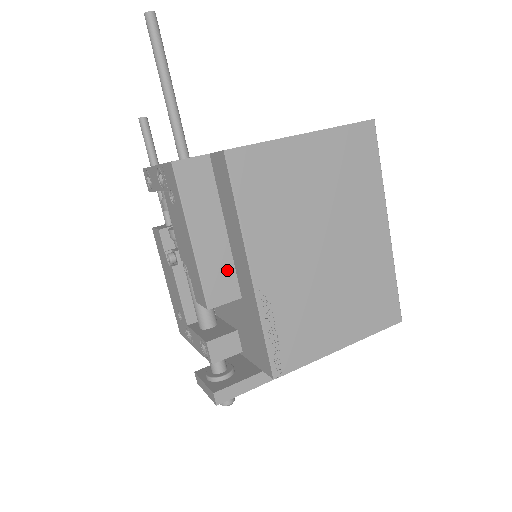
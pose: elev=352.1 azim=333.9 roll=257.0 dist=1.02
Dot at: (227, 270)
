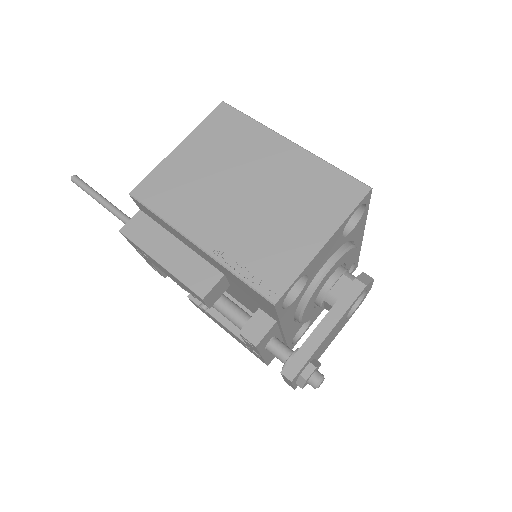
Dot at: (199, 265)
